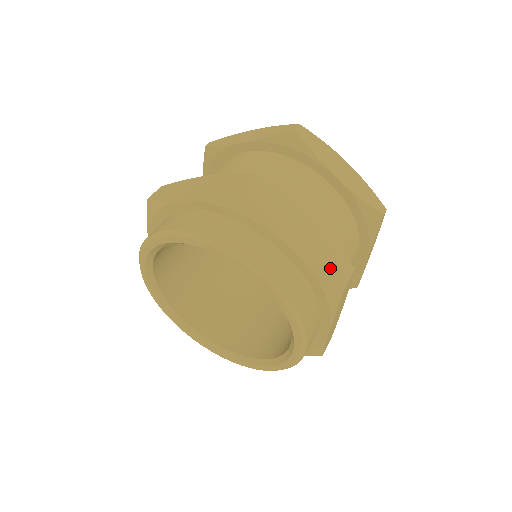
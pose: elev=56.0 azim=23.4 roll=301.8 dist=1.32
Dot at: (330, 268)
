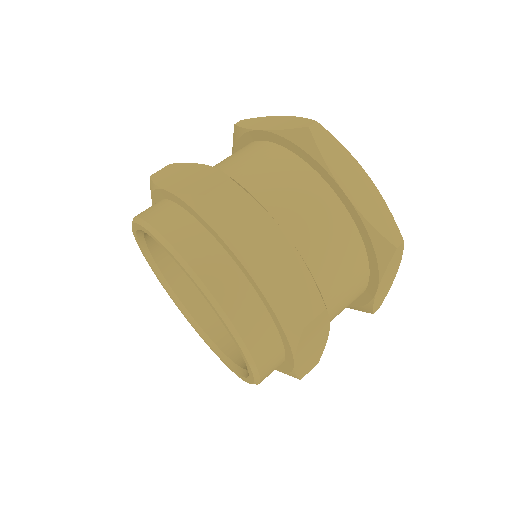
Dot at: (304, 370)
